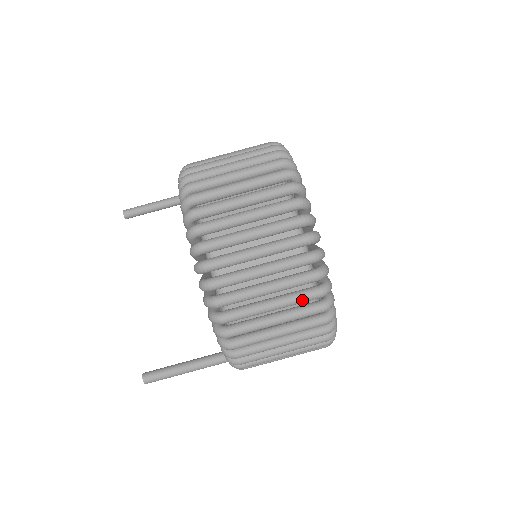
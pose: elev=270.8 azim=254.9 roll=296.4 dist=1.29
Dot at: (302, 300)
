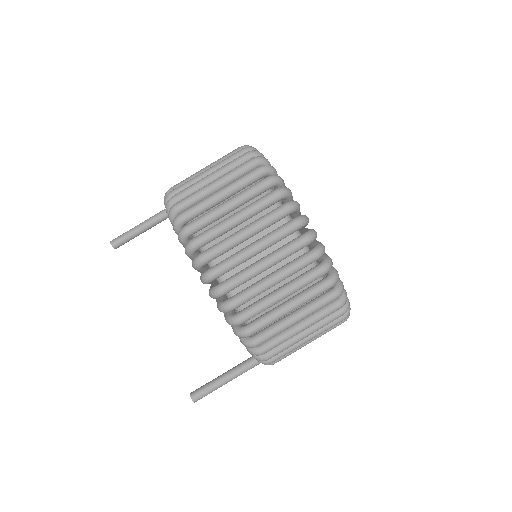
Dot at: (321, 307)
